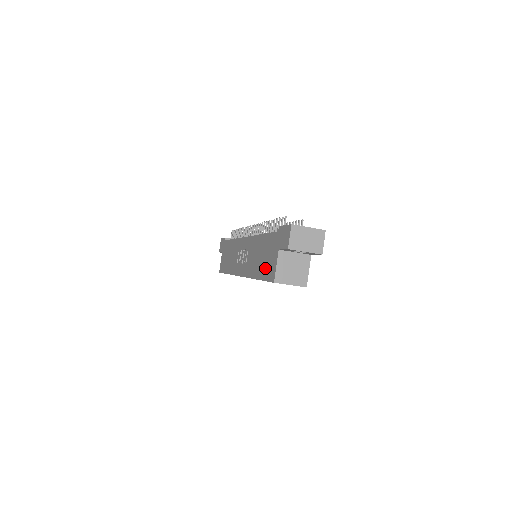
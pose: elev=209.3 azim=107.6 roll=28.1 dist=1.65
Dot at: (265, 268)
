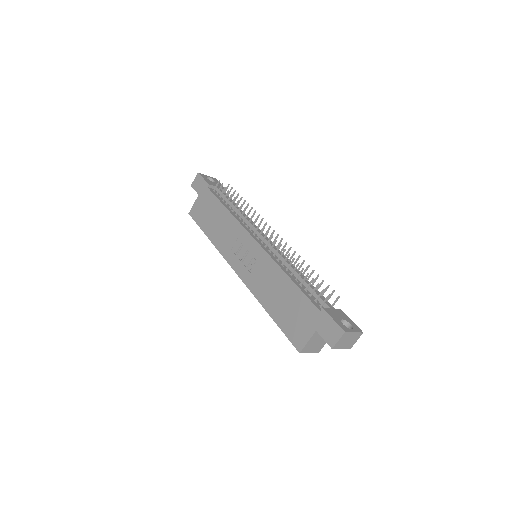
Dot at: (287, 322)
